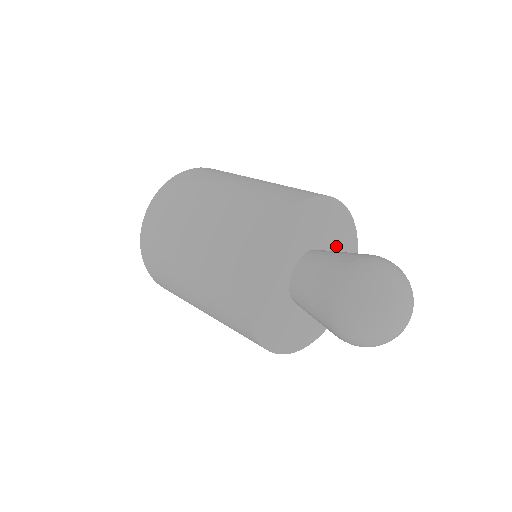
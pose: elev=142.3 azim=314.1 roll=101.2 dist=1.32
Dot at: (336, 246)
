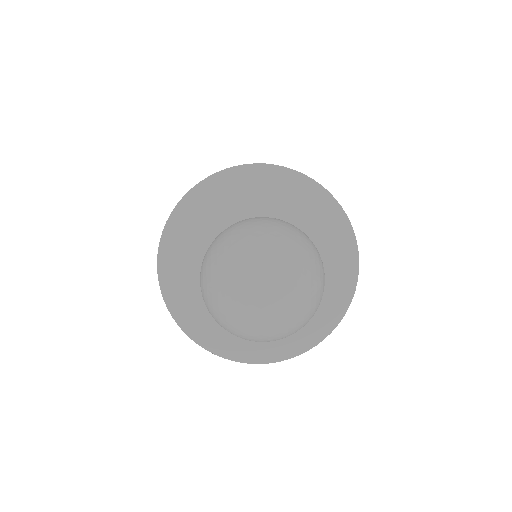
Dot at: occluded
